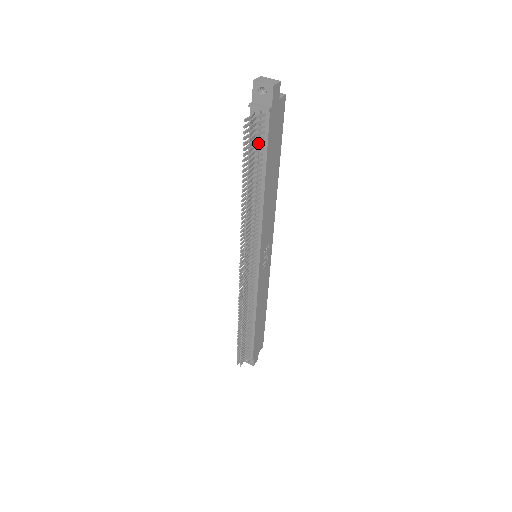
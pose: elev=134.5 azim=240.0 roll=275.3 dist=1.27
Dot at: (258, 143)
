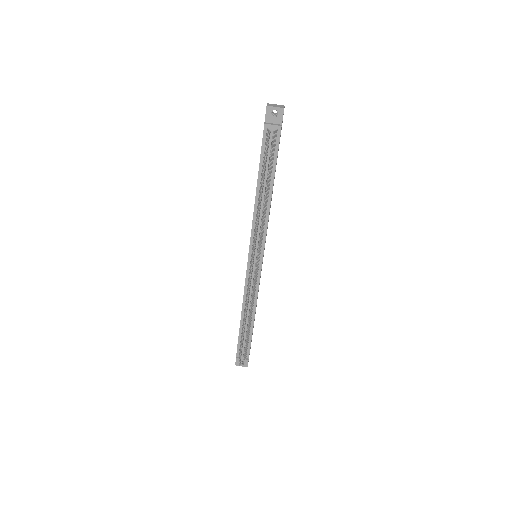
Dot at: (272, 154)
